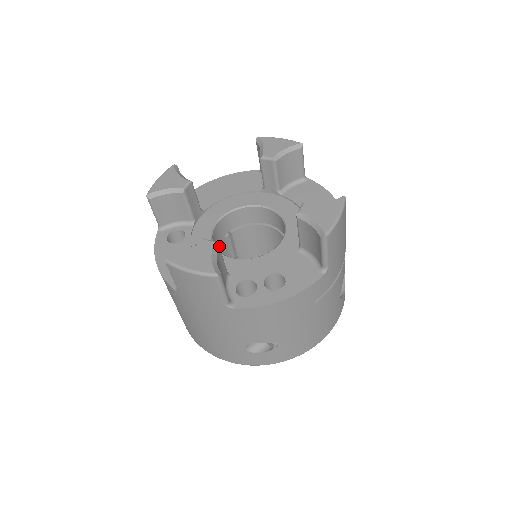
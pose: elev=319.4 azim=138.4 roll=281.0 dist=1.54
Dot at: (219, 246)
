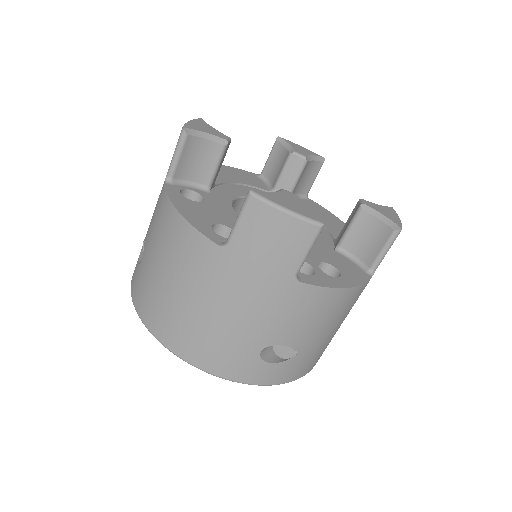
Dot at: occluded
